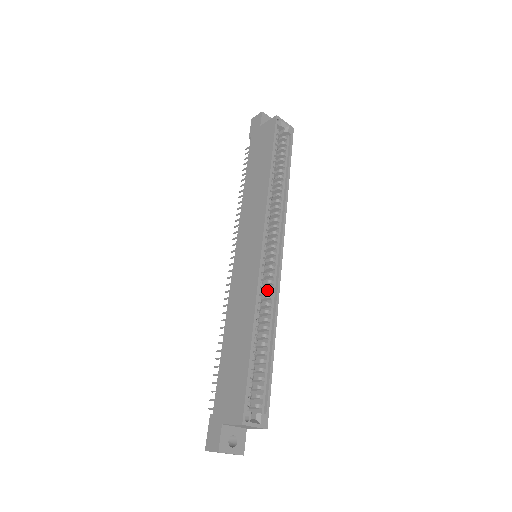
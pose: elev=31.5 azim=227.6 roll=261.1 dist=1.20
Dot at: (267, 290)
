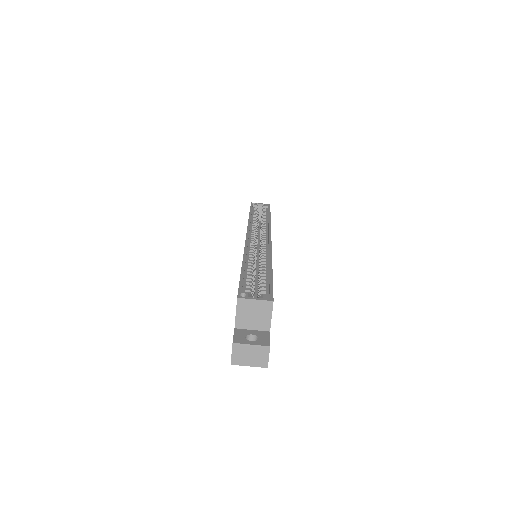
Dot at: (260, 253)
